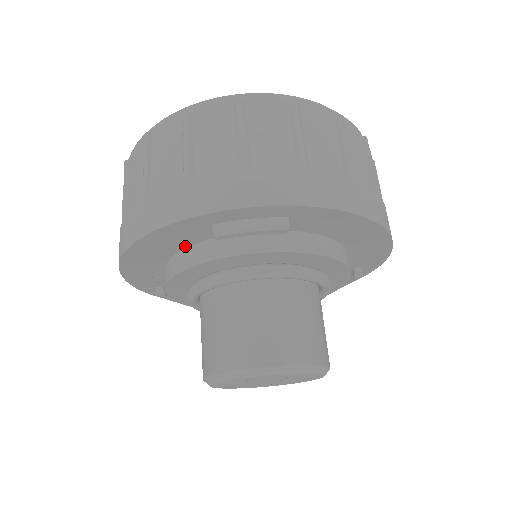
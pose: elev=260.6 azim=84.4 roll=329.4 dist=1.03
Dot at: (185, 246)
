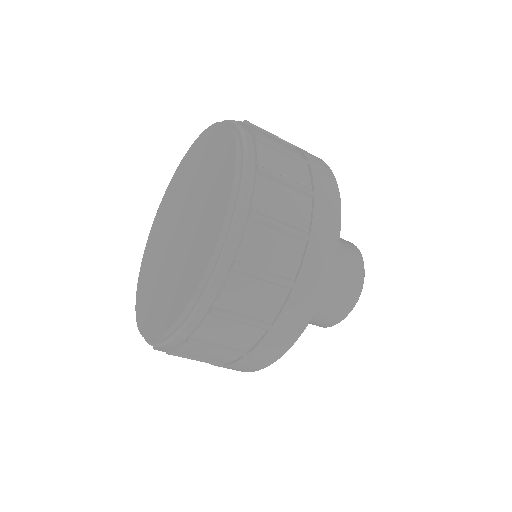
Dot at: occluded
